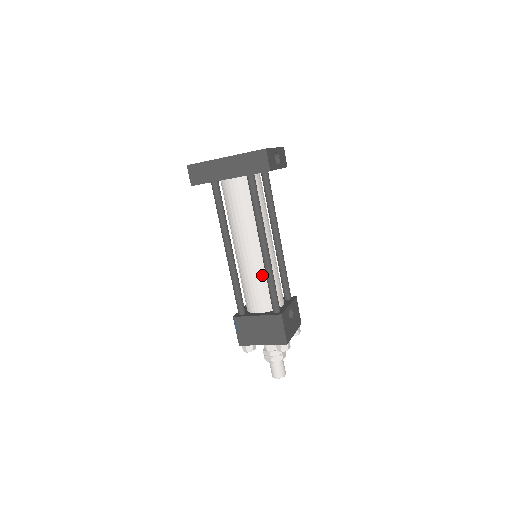
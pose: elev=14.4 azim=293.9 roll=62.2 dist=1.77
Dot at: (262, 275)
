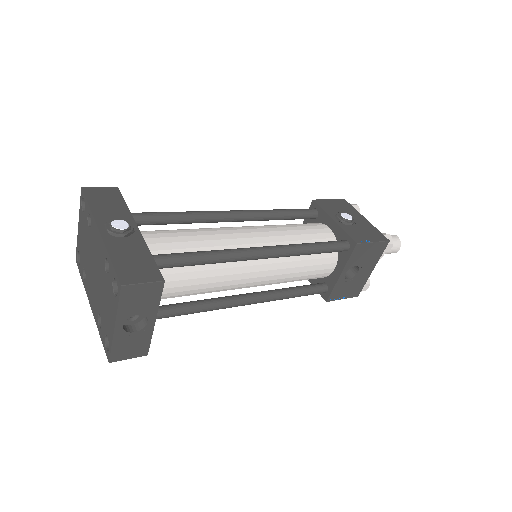
Dot at: occluded
